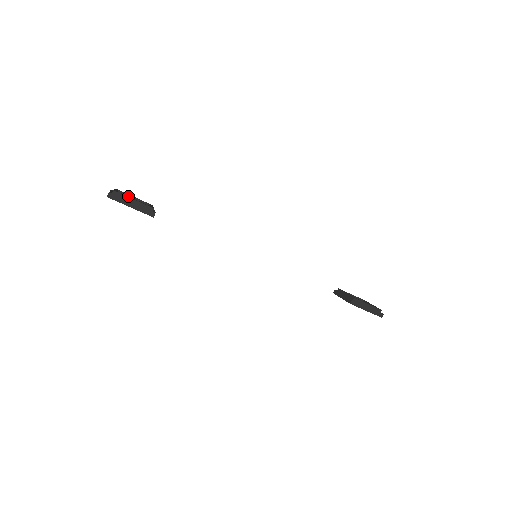
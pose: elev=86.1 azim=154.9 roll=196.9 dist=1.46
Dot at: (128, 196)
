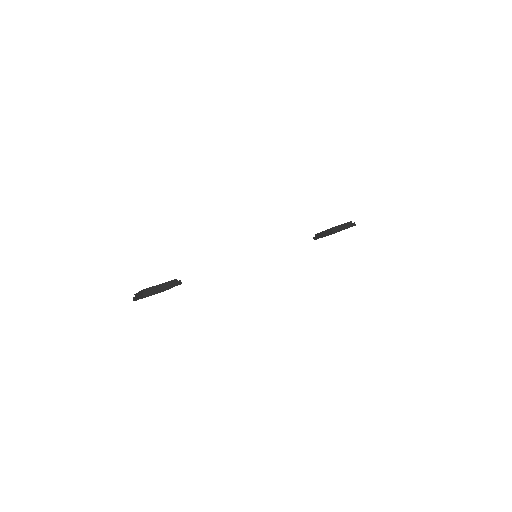
Dot at: occluded
